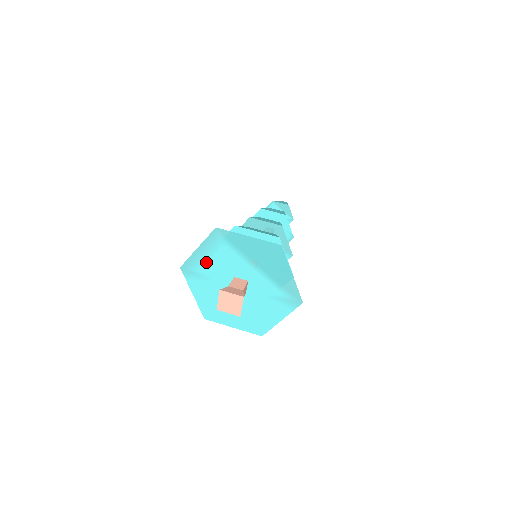
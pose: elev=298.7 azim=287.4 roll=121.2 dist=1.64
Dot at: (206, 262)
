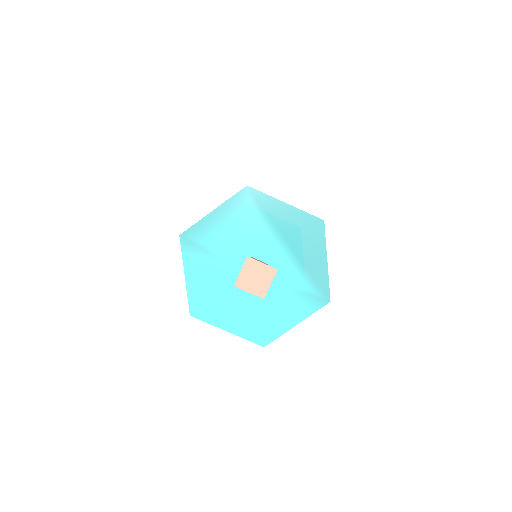
Dot at: (219, 231)
